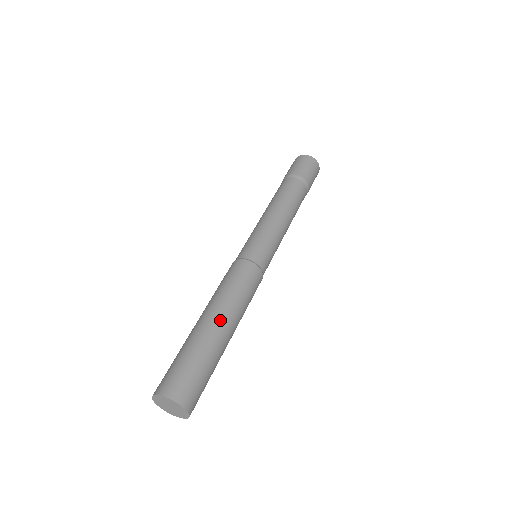
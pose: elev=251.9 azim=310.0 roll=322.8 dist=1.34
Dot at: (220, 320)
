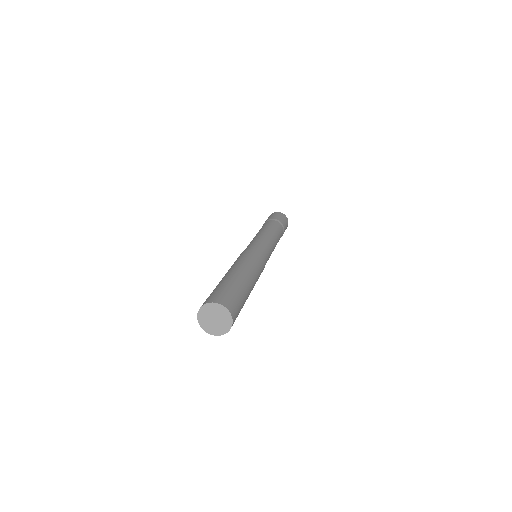
Dot at: (243, 272)
